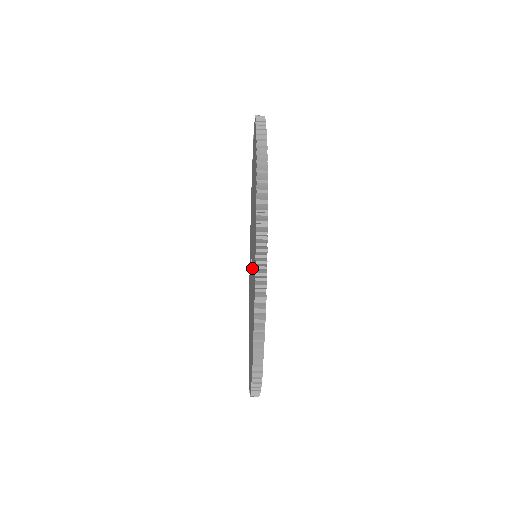
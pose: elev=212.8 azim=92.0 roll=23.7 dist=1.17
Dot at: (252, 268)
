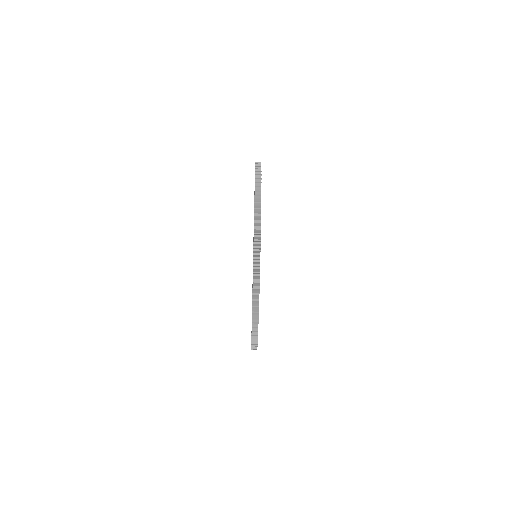
Dot at: occluded
